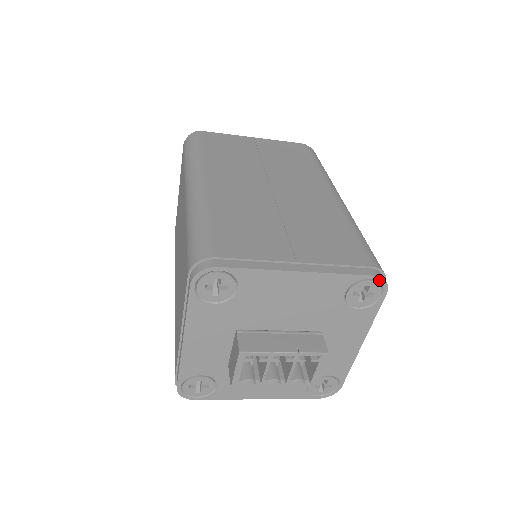
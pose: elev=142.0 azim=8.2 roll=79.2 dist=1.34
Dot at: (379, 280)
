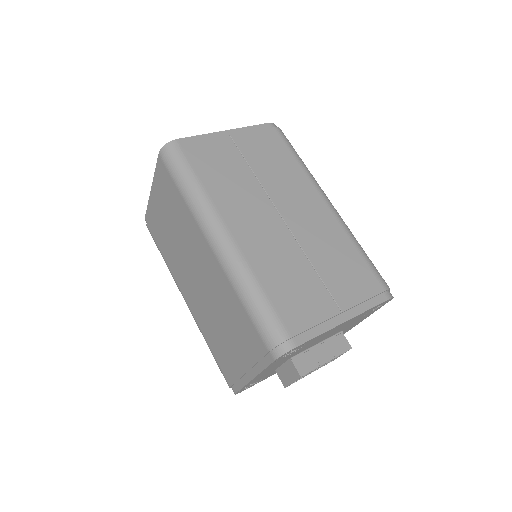
Dot at: (390, 299)
